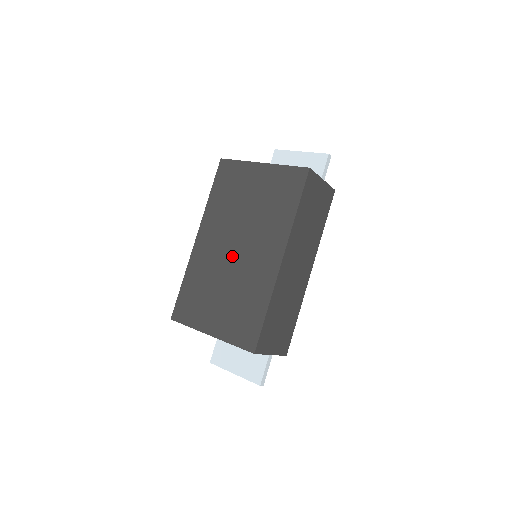
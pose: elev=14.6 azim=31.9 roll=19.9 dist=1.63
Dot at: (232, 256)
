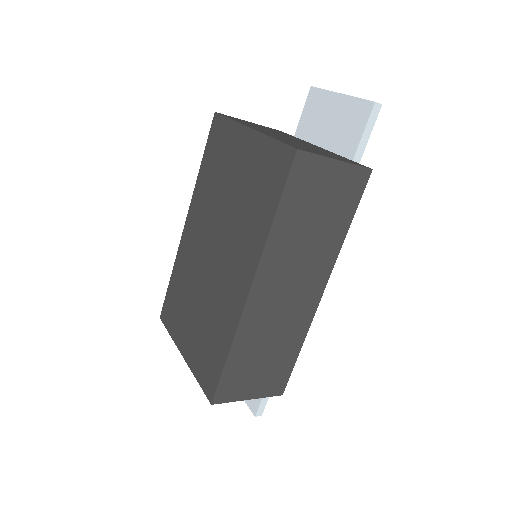
Dot at: (208, 262)
